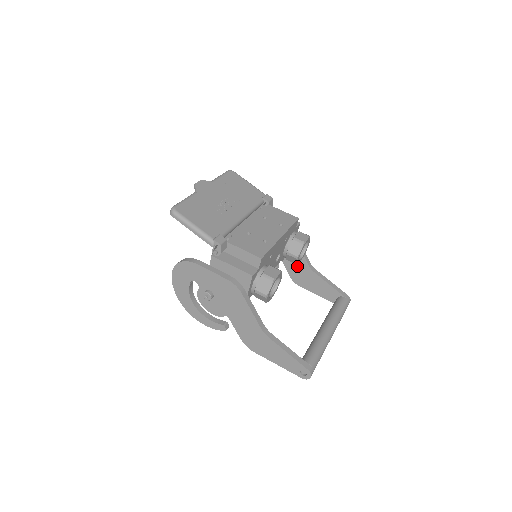
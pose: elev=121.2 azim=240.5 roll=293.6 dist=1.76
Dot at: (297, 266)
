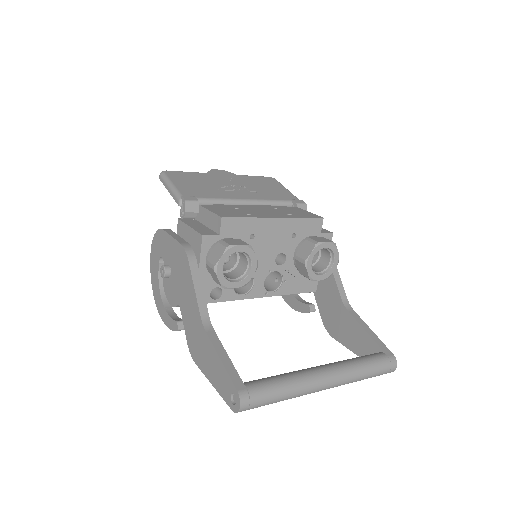
Dot at: (330, 303)
